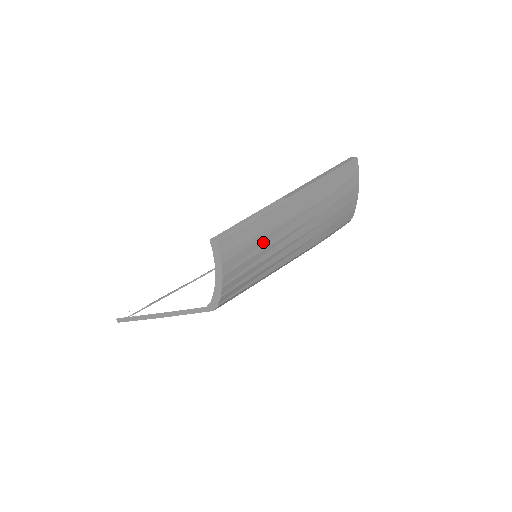
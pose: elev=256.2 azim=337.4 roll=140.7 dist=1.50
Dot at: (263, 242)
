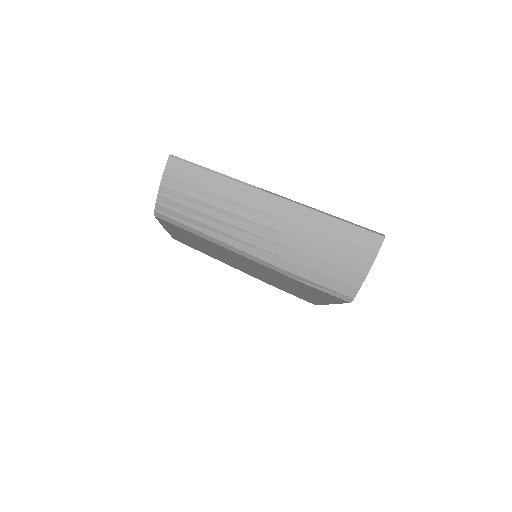
Dot at: (211, 197)
